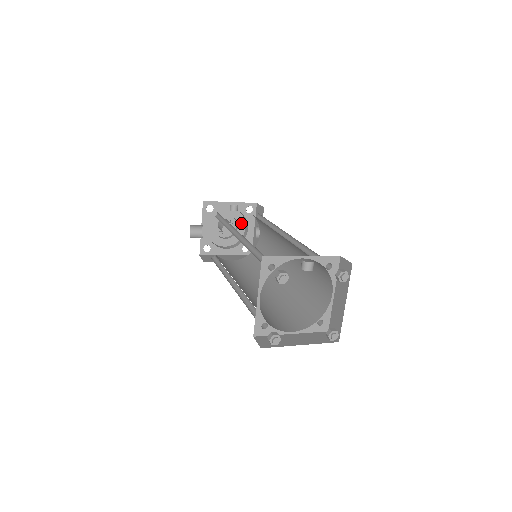
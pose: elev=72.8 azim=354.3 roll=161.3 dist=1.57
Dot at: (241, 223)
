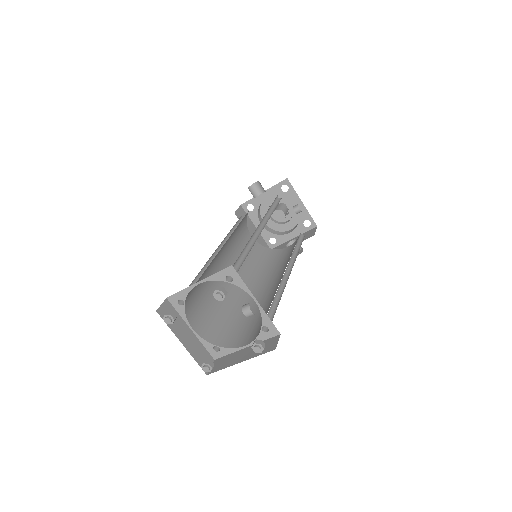
Dot at: (292, 223)
